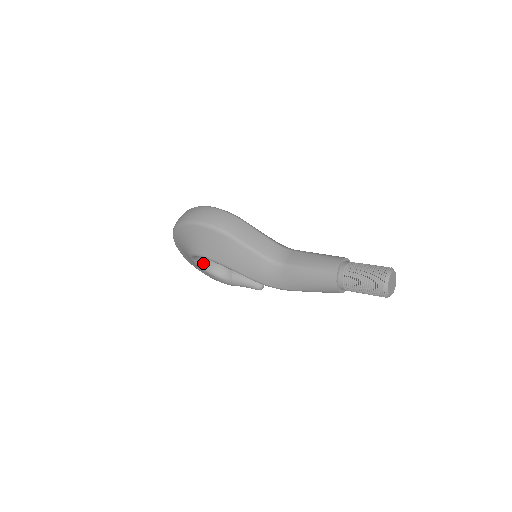
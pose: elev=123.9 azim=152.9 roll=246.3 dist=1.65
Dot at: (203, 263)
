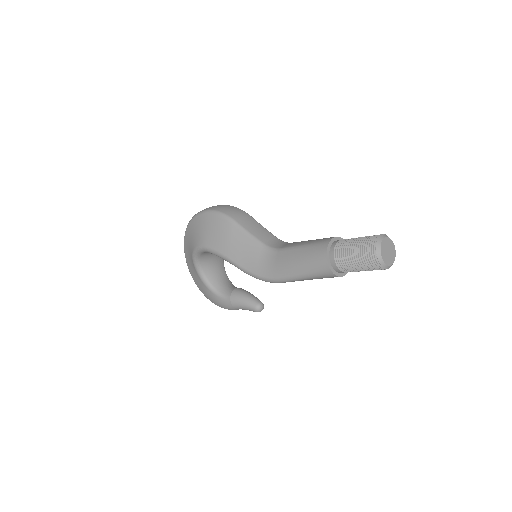
Dot at: (206, 275)
